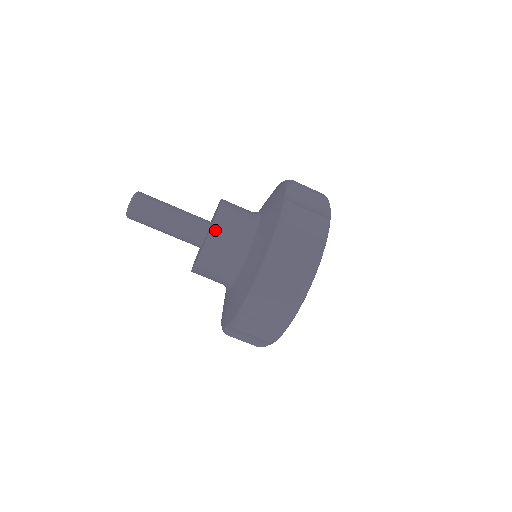
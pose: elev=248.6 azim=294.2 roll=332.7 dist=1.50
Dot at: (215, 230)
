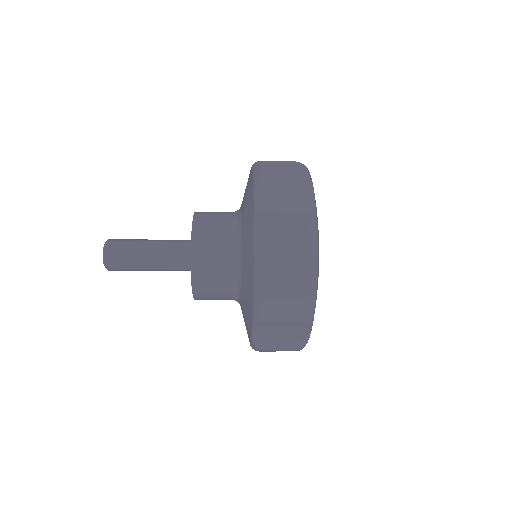
Dot at: (197, 292)
